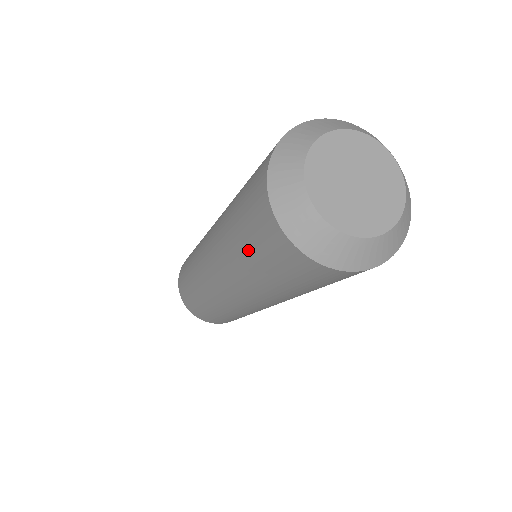
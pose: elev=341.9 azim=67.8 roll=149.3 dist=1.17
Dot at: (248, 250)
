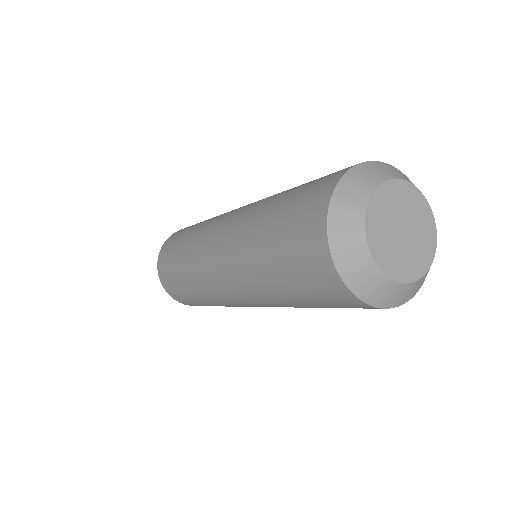
Dot at: (317, 306)
